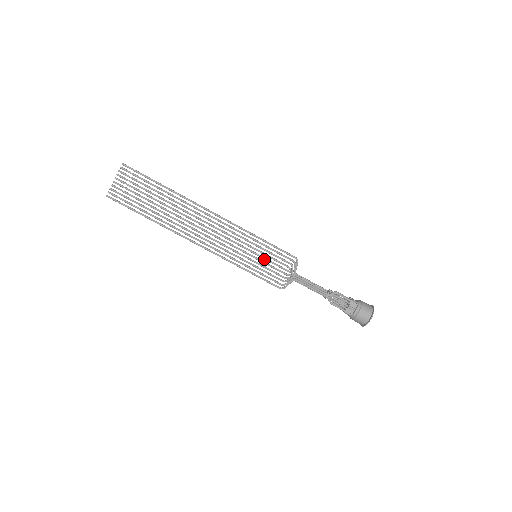
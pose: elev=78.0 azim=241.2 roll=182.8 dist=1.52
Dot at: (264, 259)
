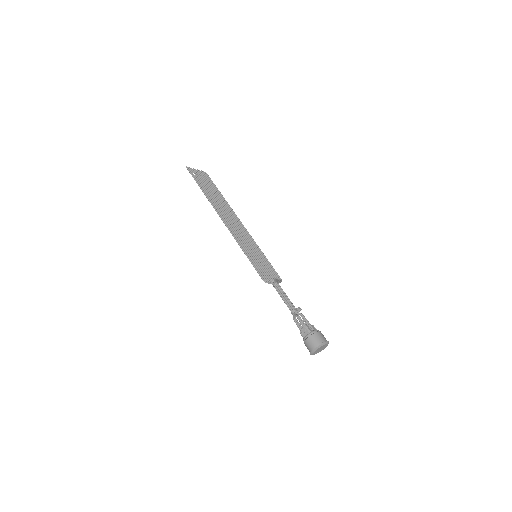
Dot at: (260, 261)
